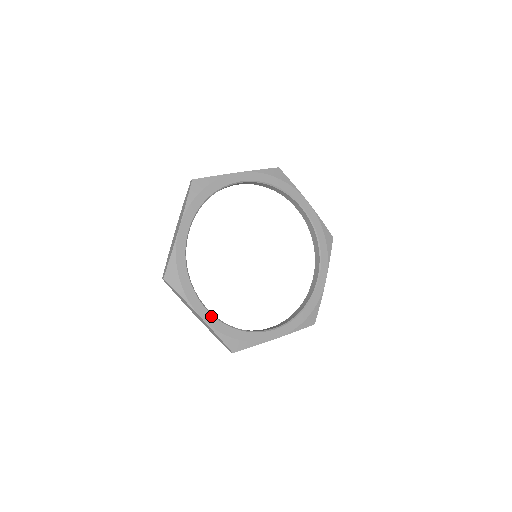
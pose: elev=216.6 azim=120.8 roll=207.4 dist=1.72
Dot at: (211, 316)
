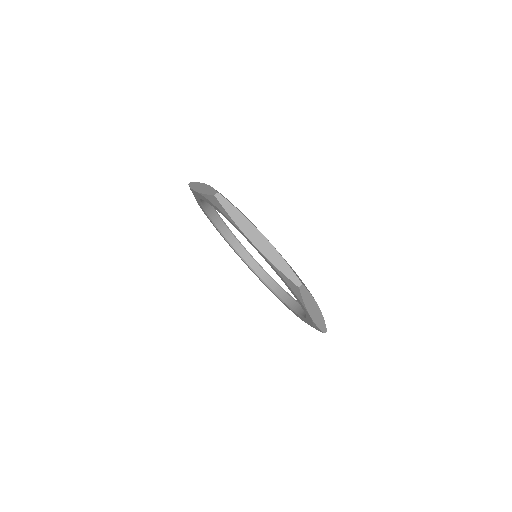
Dot at: occluded
